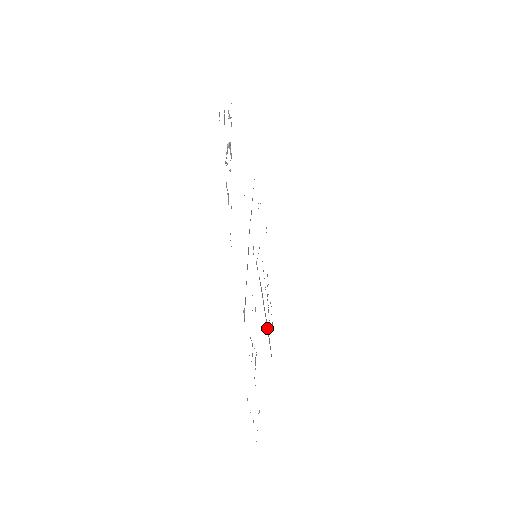
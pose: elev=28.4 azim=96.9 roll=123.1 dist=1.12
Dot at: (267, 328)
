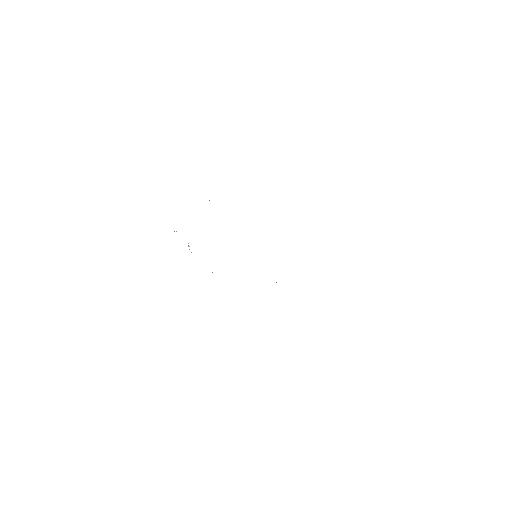
Dot at: occluded
